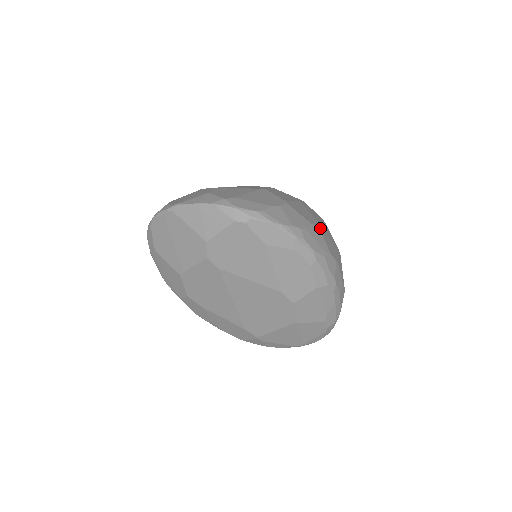
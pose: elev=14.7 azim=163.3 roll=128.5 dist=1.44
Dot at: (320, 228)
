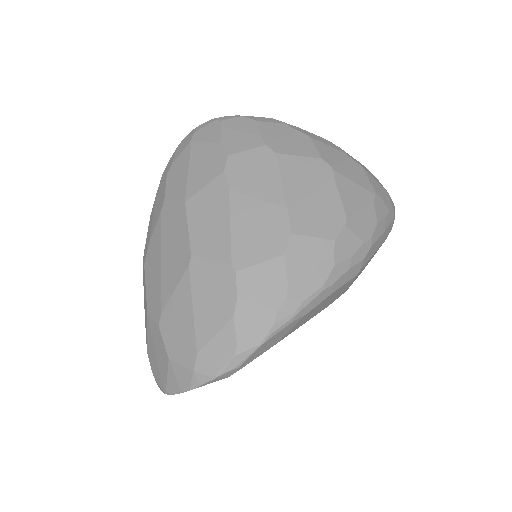
Dot at: (293, 228)
